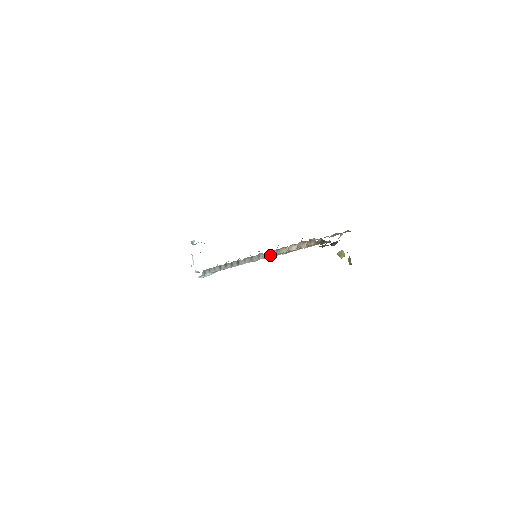
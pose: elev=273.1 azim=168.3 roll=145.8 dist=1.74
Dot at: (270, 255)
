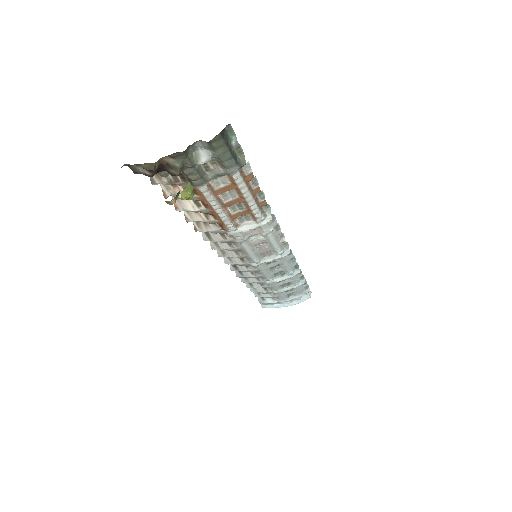
Dot at: (196, 230)
